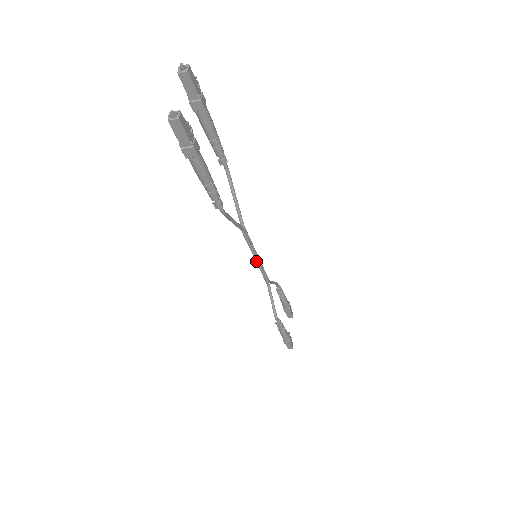
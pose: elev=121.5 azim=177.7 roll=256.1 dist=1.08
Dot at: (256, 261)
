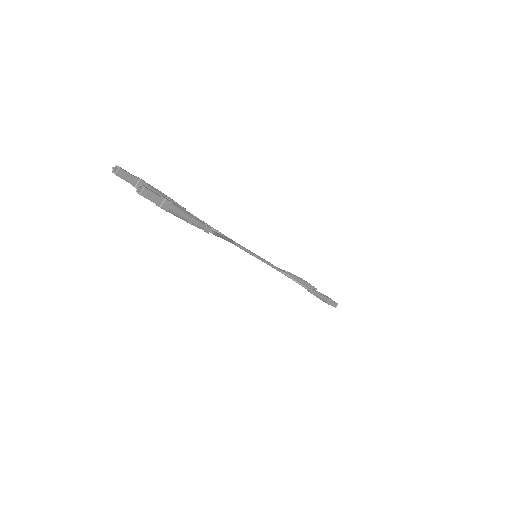
Dot at: (259, 259)
